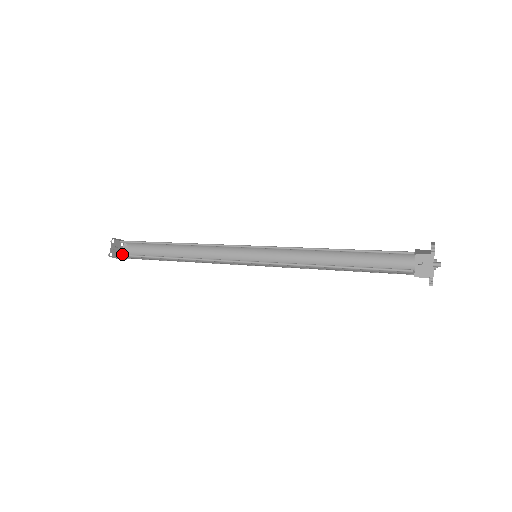
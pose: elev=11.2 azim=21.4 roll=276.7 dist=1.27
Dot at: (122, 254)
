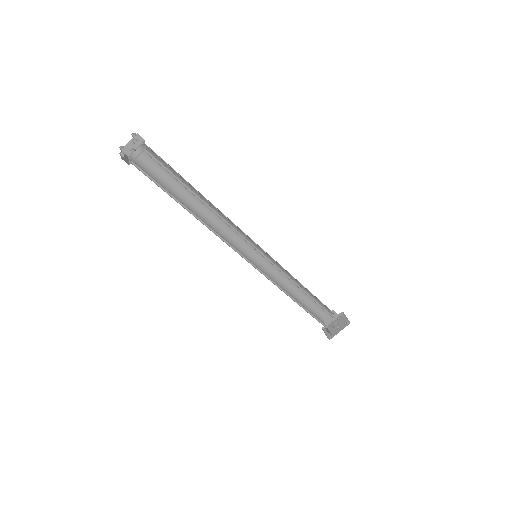
Dot at: occluded
